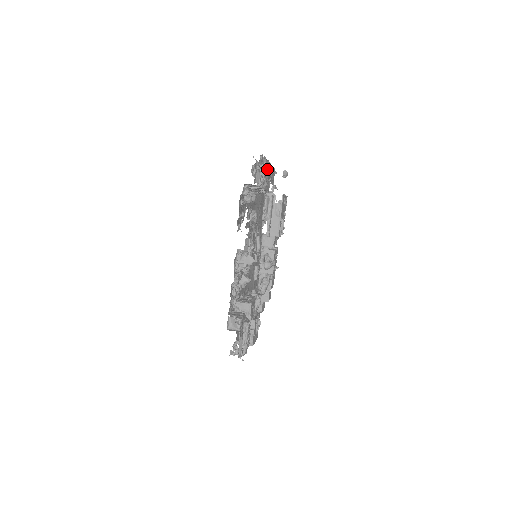
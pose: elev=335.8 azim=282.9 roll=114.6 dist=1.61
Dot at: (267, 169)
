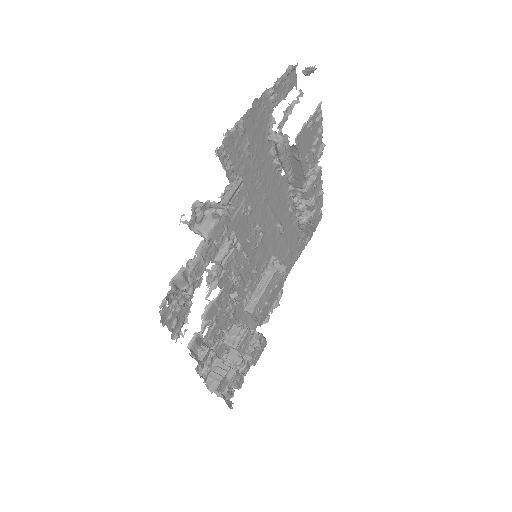
Dot at: (224, 192)
